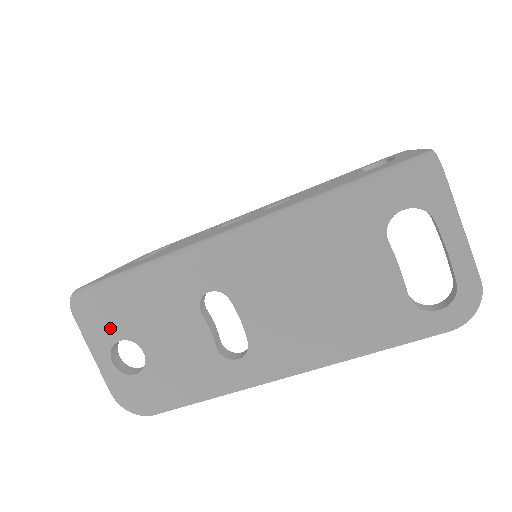
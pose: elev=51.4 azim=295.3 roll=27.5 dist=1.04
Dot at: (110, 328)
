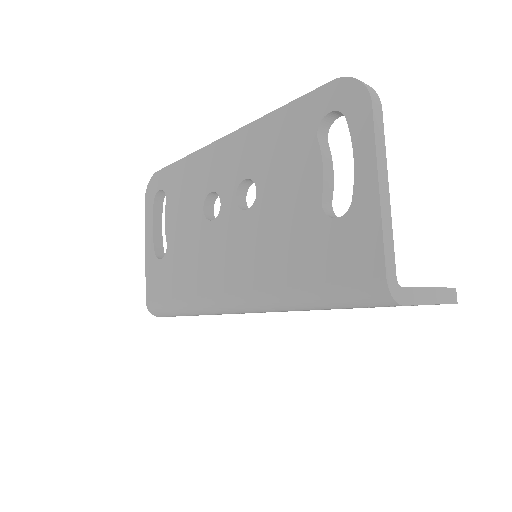
Dot at: occluded
